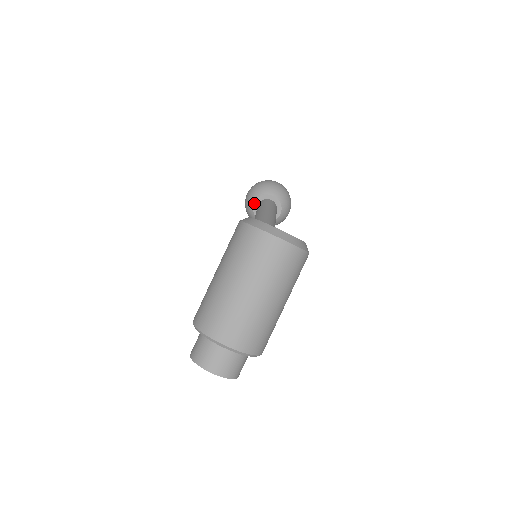
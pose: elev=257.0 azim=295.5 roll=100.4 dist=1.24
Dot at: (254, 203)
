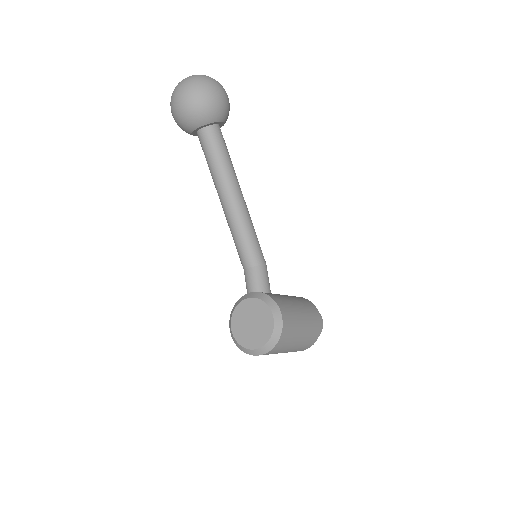
Dot at: occluded
